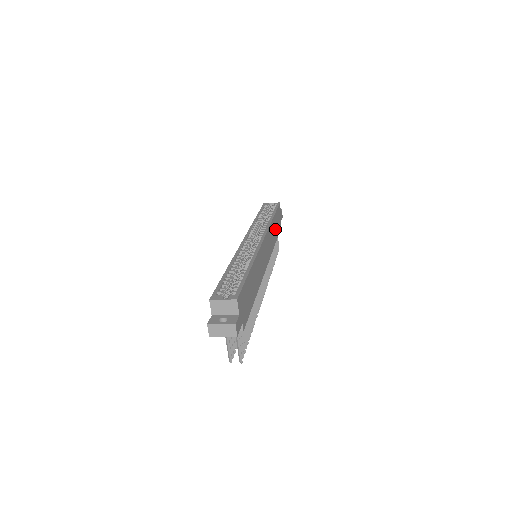
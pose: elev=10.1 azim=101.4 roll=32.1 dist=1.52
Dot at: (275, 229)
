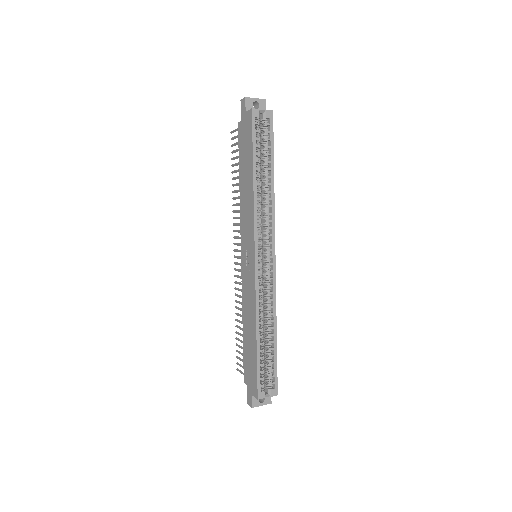
Dot at: occluded
